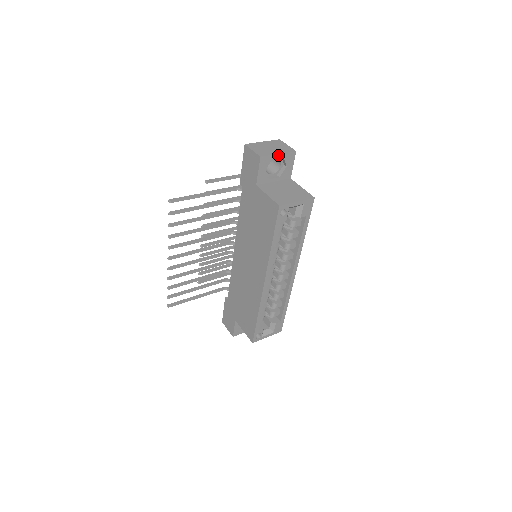
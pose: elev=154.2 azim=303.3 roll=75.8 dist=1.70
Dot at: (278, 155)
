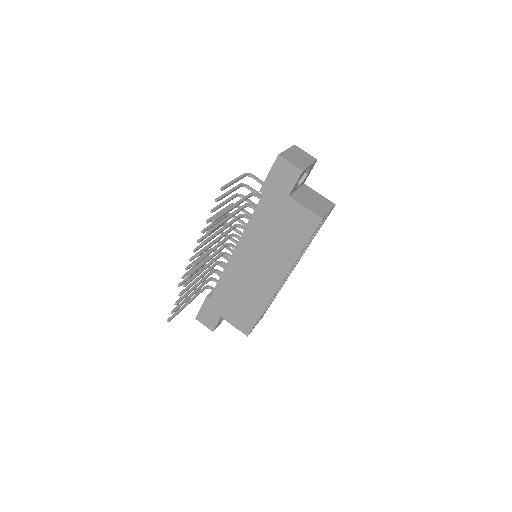
Dot at: (309, 166)
